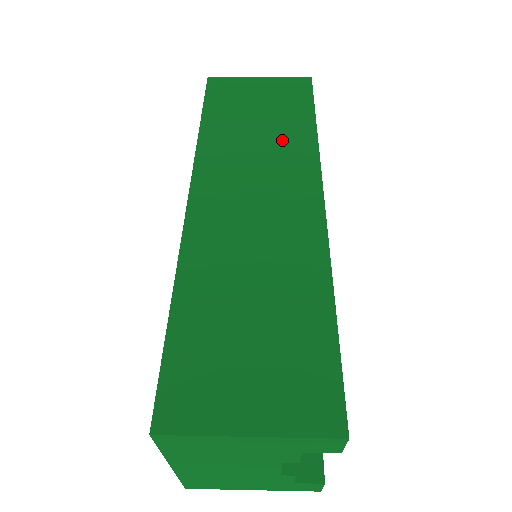
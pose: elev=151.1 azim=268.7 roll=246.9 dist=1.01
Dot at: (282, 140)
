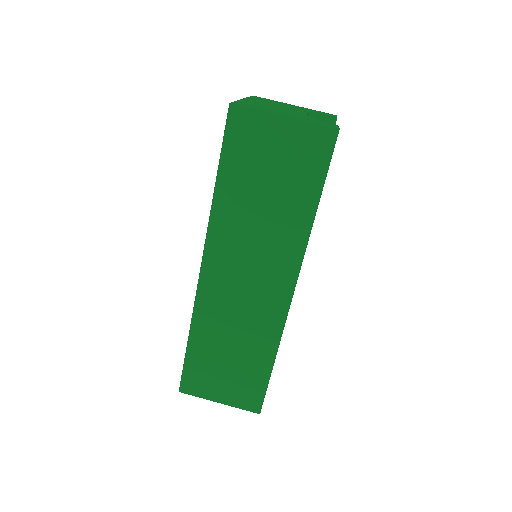
Dot at: (281, 223)
